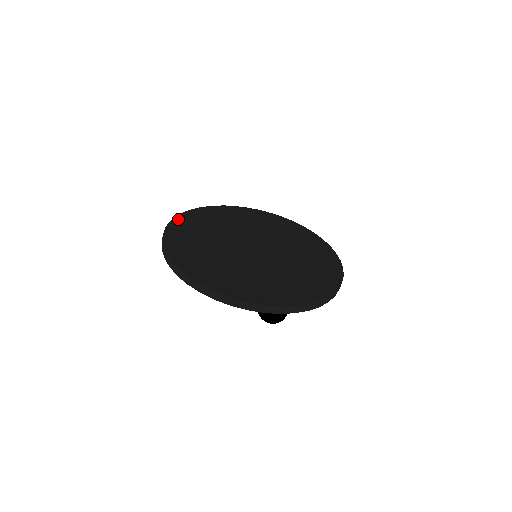
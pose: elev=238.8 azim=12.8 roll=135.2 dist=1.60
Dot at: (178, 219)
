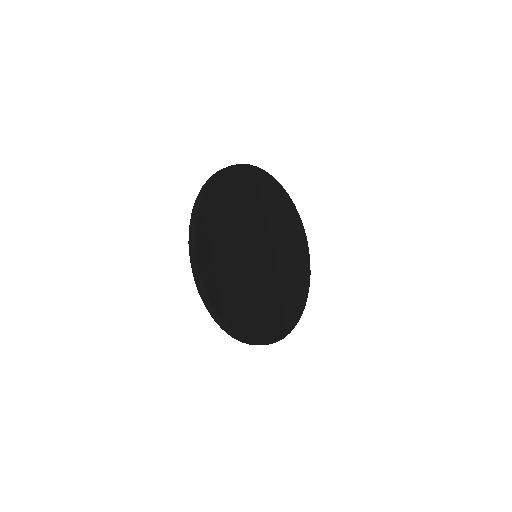
Dot at: (247, 168)
